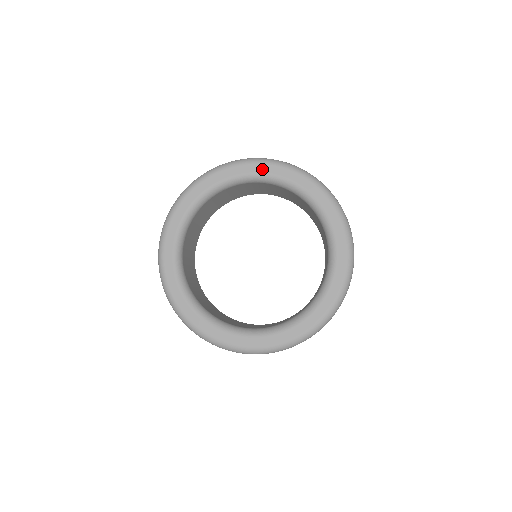
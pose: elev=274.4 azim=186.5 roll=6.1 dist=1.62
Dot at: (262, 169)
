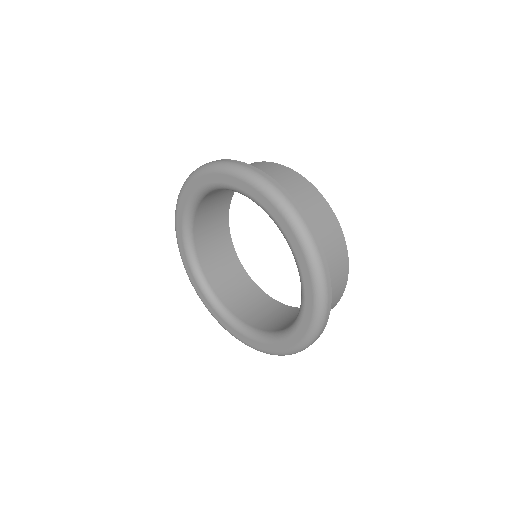
Dot at: (191, 189)
